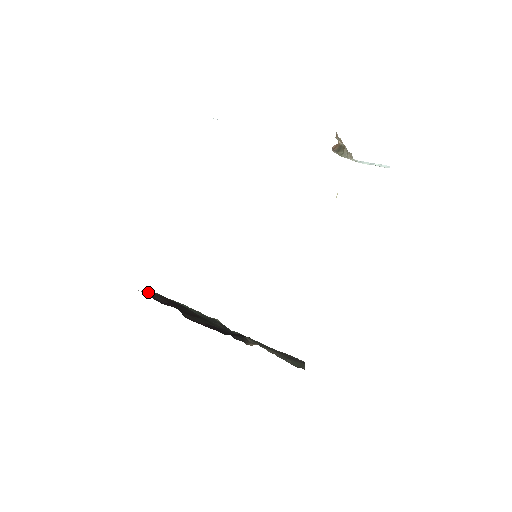
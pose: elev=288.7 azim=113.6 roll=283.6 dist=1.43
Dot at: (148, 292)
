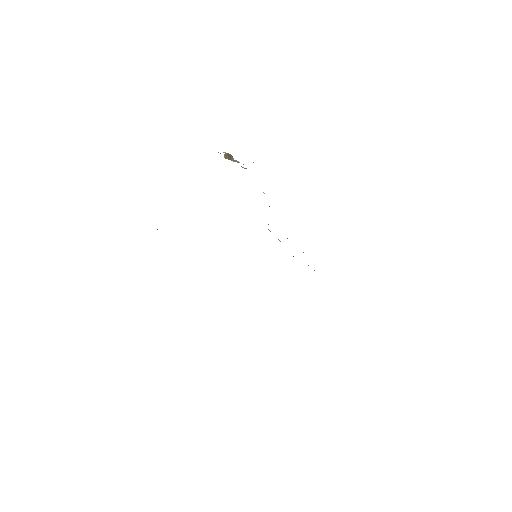
Dot at: occluded
